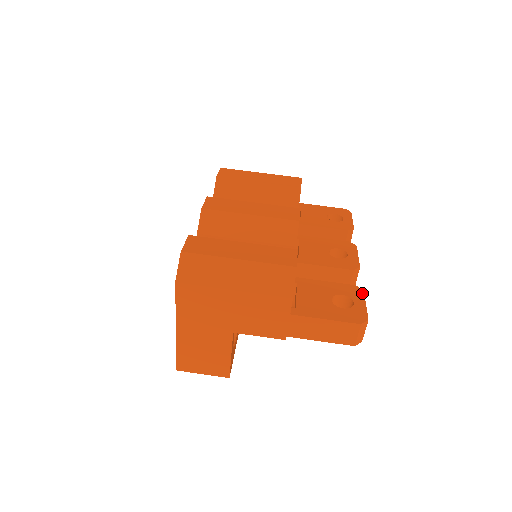
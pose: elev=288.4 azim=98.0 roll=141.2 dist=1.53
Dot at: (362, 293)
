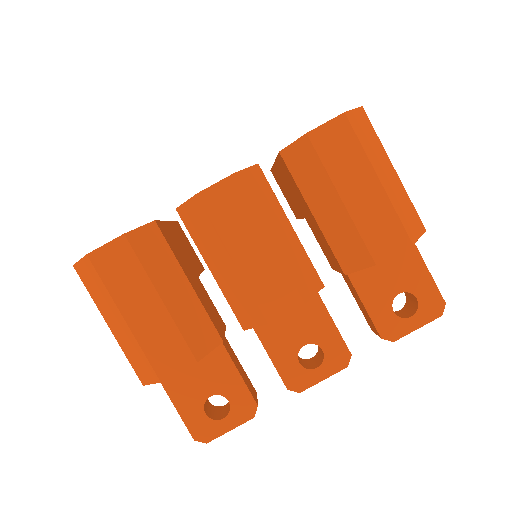
Dot at: (248, 418)
